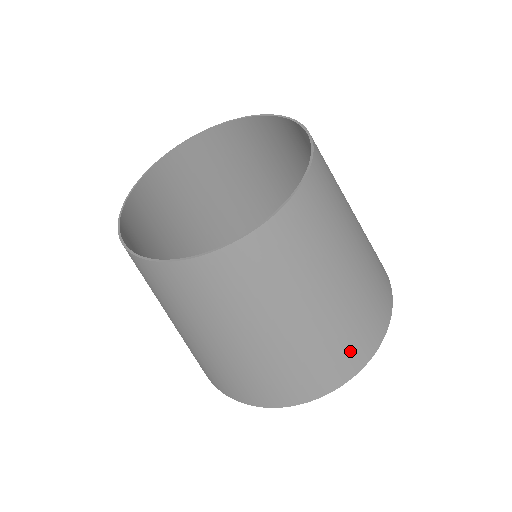
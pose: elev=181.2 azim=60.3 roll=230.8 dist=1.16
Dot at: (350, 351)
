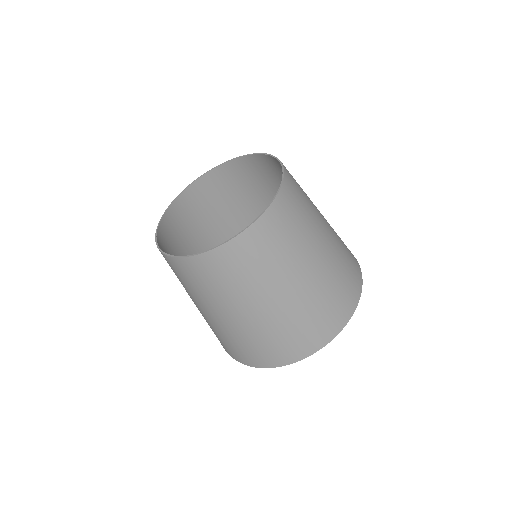
Dot at: (318, 326)
